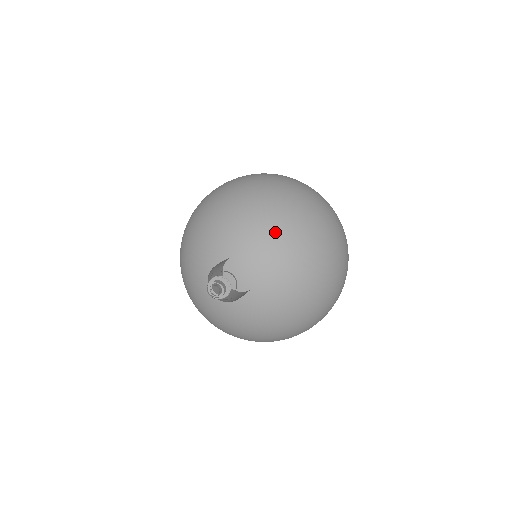
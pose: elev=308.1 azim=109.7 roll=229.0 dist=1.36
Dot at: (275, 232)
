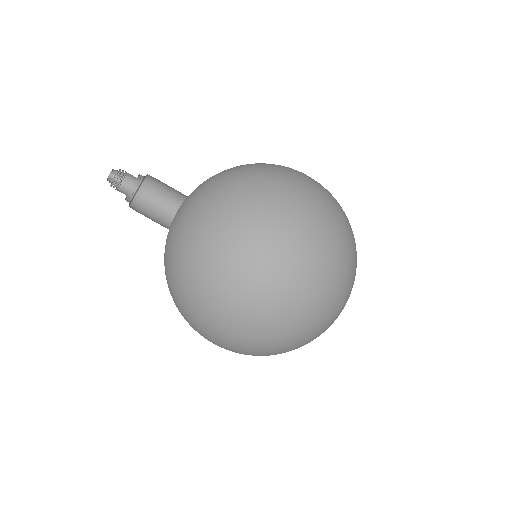
Dot at: (216, 180)
